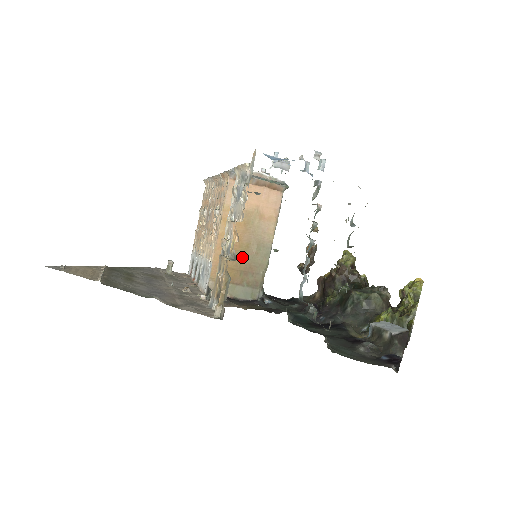
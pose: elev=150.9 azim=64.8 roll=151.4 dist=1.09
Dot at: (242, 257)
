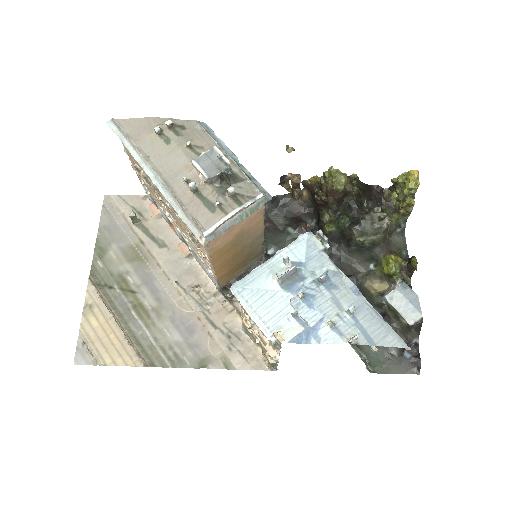
Dot at: (240, 257)
